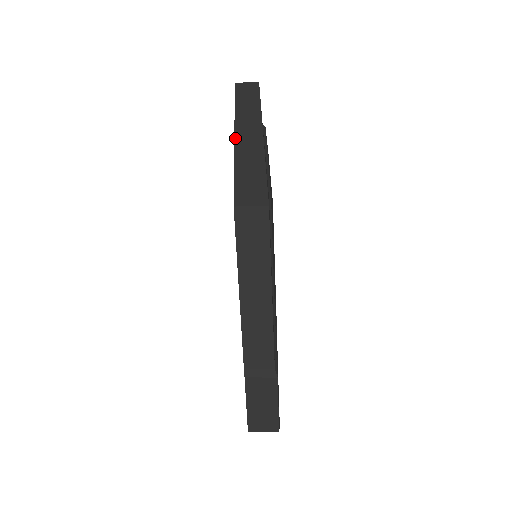
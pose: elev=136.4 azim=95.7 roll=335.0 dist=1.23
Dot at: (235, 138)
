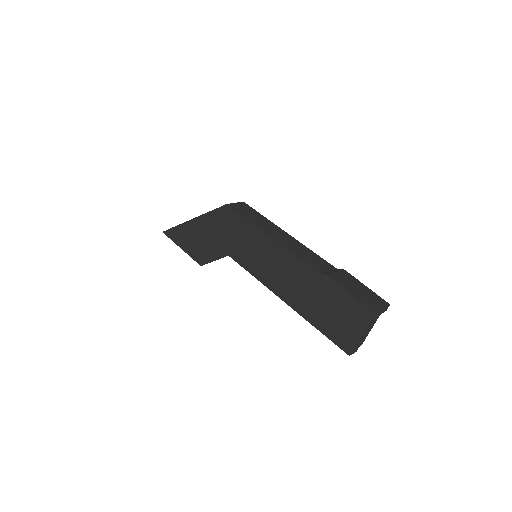
Dot at: (191, 219)
